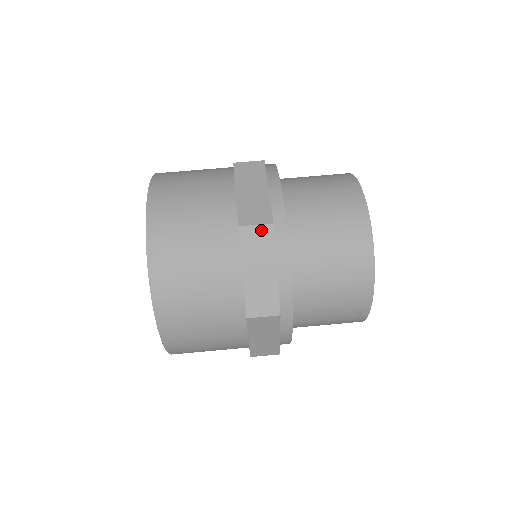
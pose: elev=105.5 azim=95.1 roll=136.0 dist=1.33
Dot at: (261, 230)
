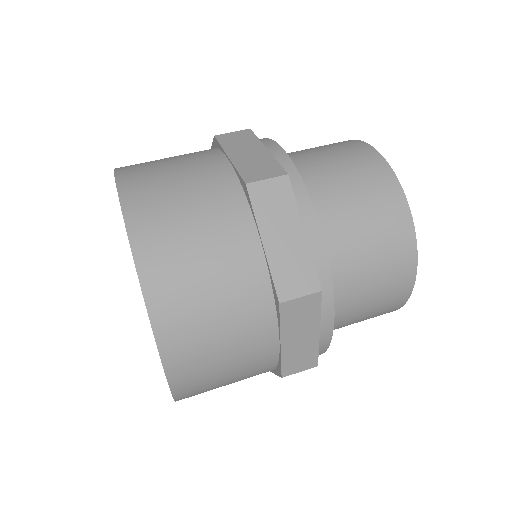
Dot at: (306, 300)
